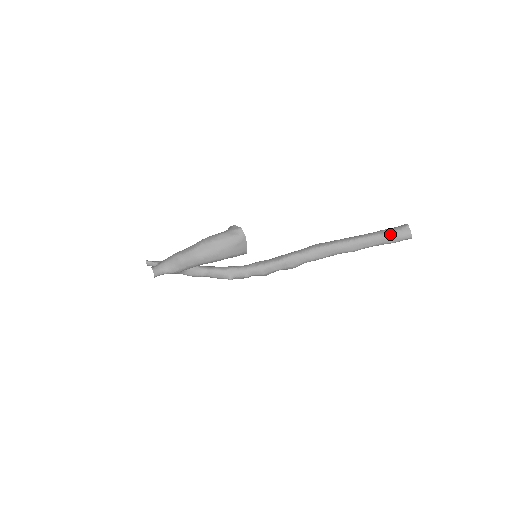
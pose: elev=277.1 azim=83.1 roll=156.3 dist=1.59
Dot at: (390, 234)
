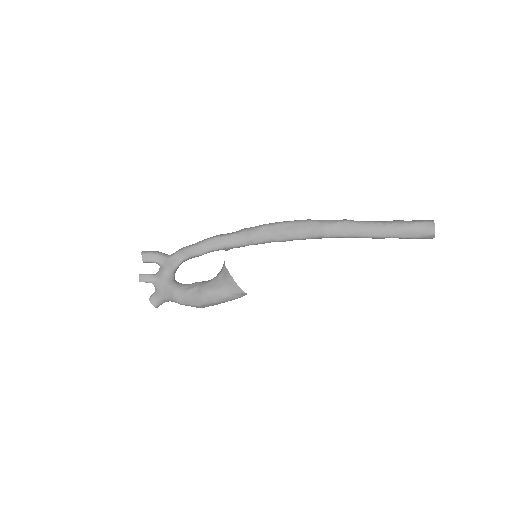
Dot at: (410, 238)
